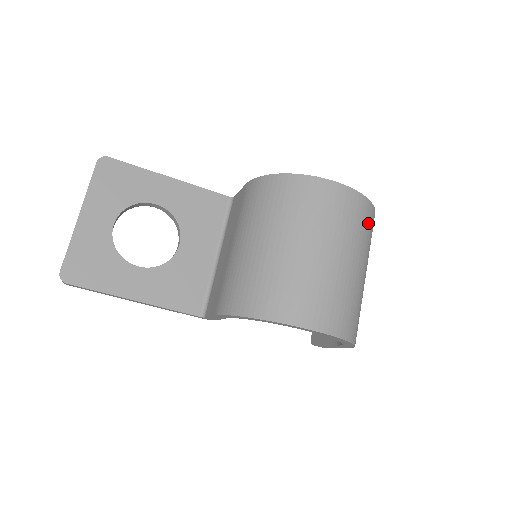
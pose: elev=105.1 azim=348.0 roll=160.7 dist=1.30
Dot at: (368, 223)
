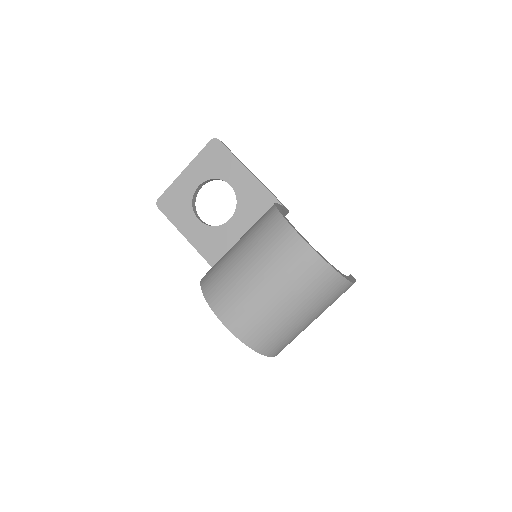
Dot at: (321, 282)
